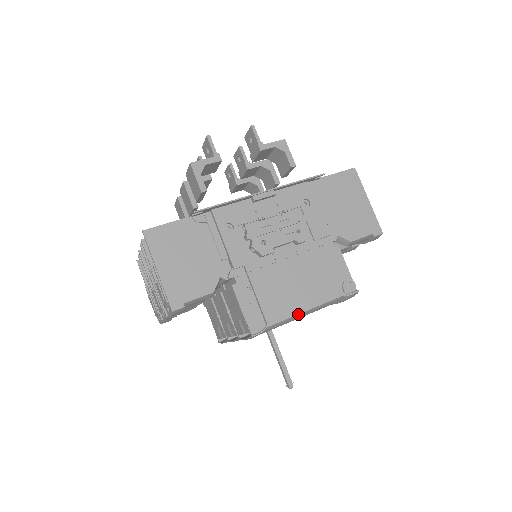
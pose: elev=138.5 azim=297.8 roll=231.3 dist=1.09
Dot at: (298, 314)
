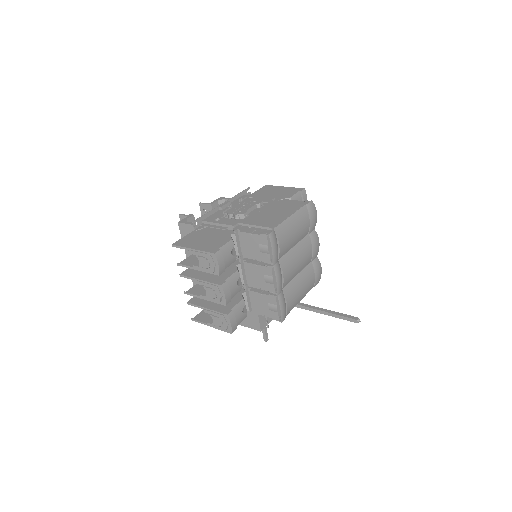
Dot at: (287, 219)
